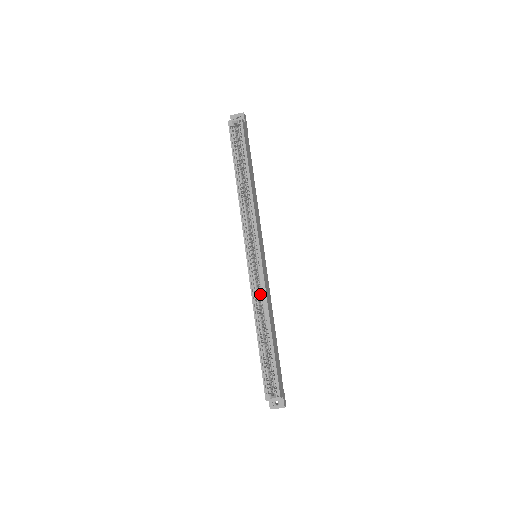
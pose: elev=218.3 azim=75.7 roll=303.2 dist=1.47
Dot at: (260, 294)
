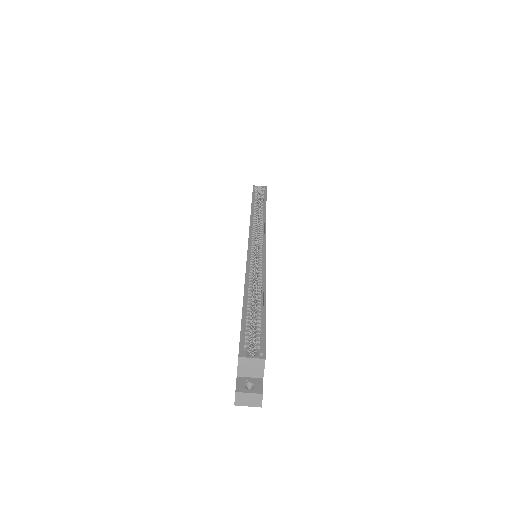
Dot at: occluded
